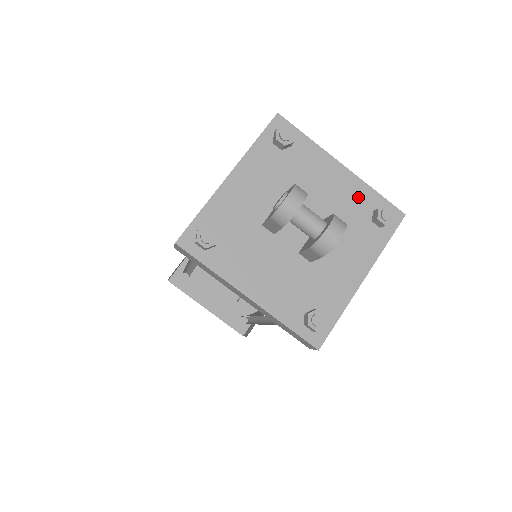
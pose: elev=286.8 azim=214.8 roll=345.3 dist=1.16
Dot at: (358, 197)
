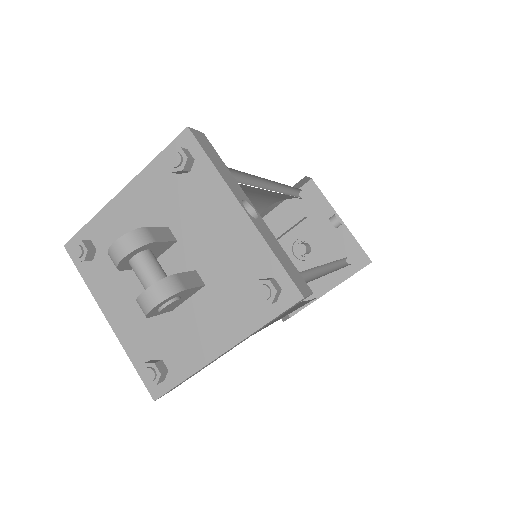
Dot at: (249, 255)
